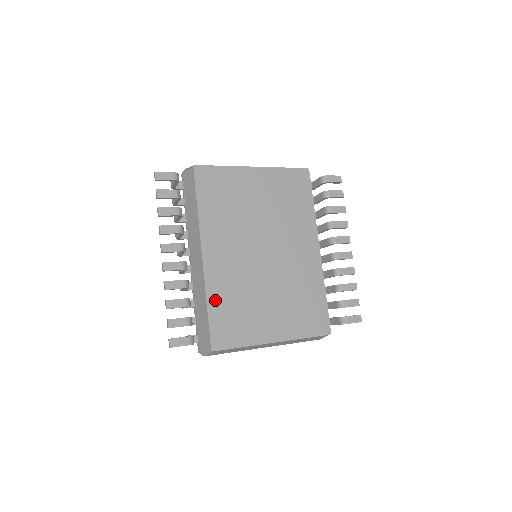
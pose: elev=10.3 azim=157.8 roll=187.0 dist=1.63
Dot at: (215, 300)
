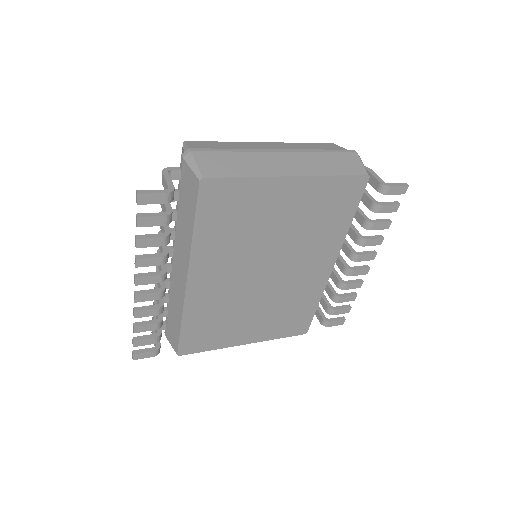
Dot at: (192, 319)
